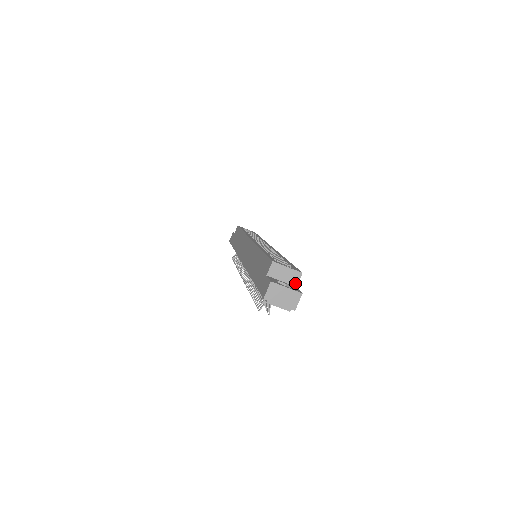
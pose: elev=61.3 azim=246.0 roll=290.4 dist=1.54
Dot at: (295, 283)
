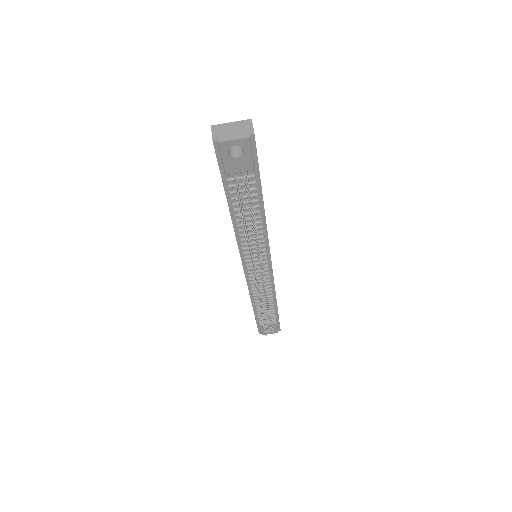
Dot at: occluded
